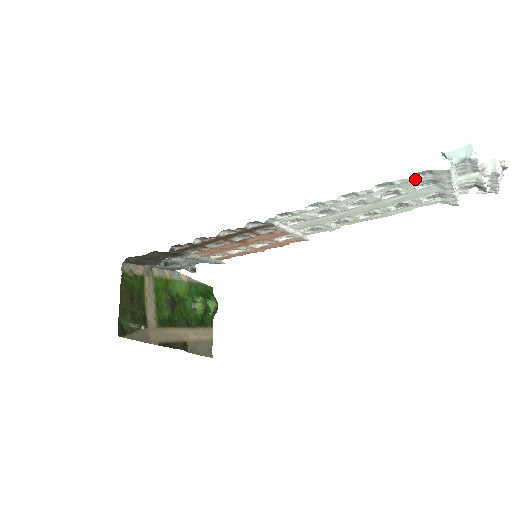
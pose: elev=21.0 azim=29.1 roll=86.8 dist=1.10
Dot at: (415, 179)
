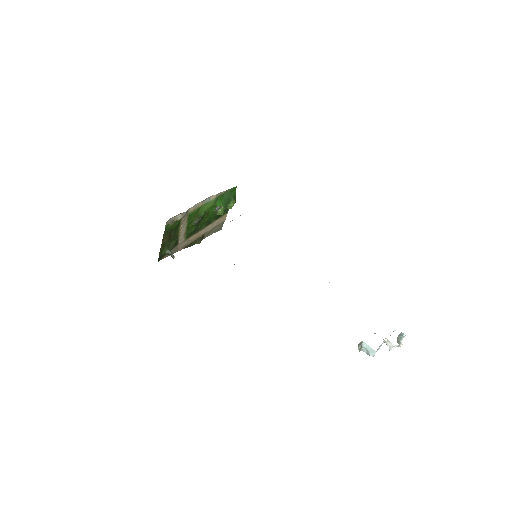
Dot at: occluded
